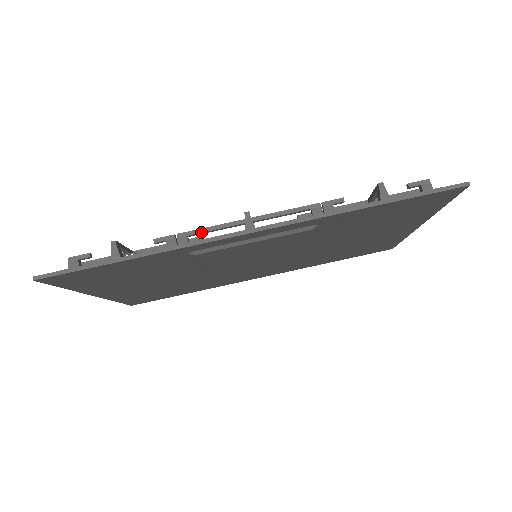
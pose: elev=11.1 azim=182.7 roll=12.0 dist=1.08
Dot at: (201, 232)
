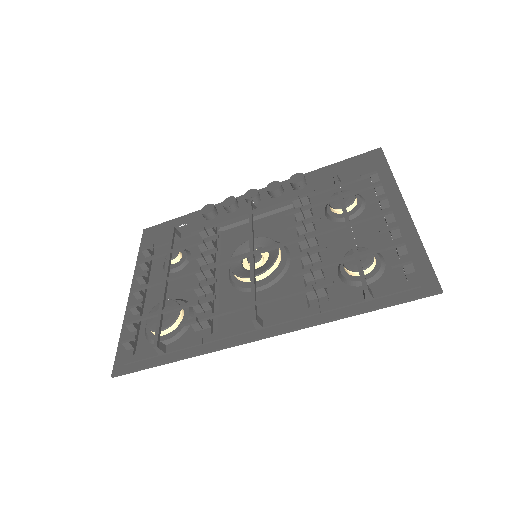
Dot at: occluded
